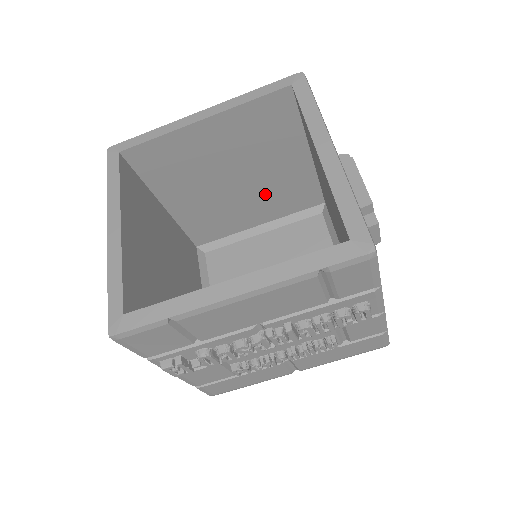
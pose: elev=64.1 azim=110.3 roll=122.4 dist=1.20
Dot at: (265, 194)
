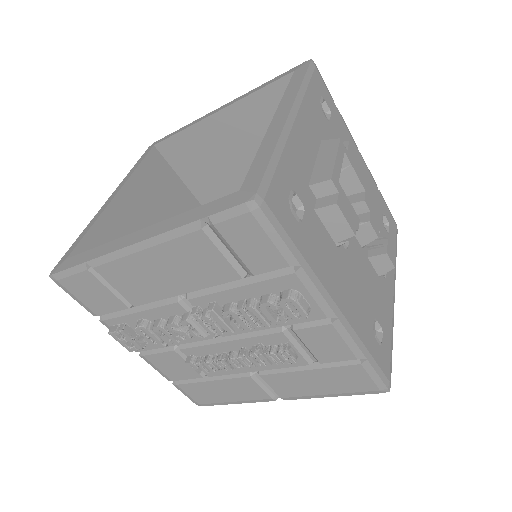
Dot at: occluded
